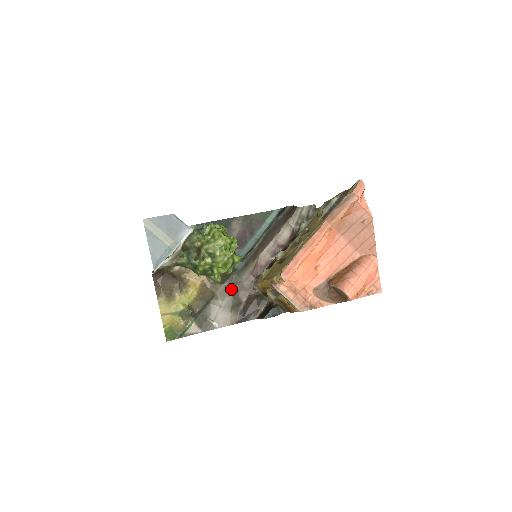
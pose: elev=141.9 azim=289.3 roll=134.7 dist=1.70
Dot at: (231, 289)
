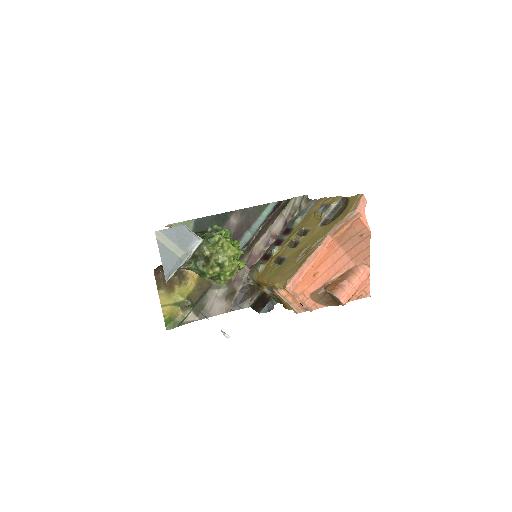
Dot at: occluded
